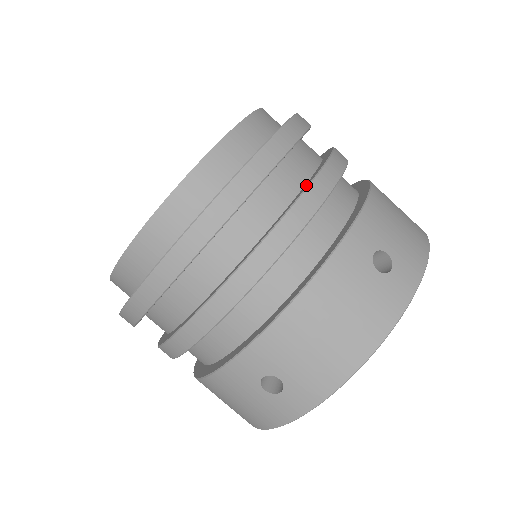
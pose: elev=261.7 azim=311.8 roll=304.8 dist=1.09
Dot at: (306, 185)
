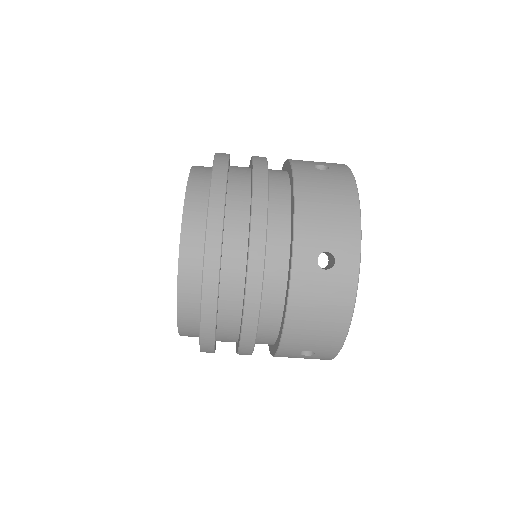
Dot at: (248, 245)
